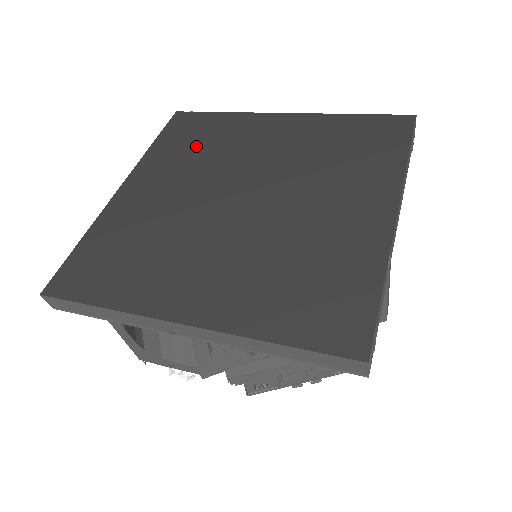
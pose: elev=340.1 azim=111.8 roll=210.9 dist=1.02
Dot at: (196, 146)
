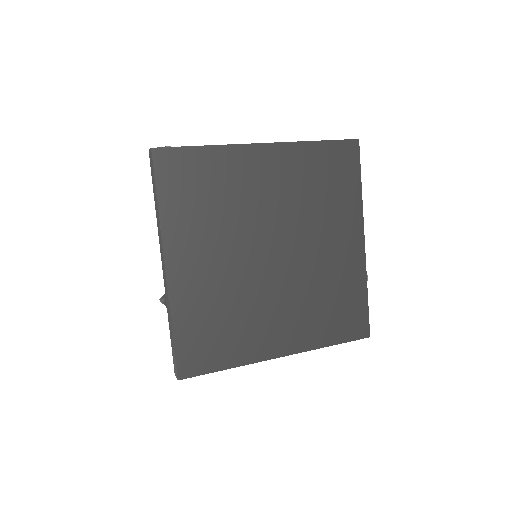
Dot at: (206, 202)
